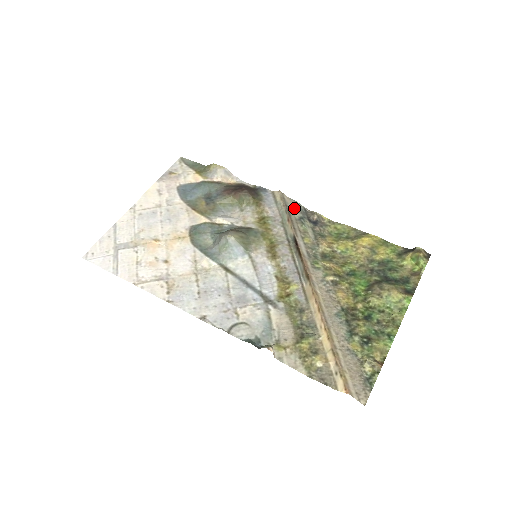
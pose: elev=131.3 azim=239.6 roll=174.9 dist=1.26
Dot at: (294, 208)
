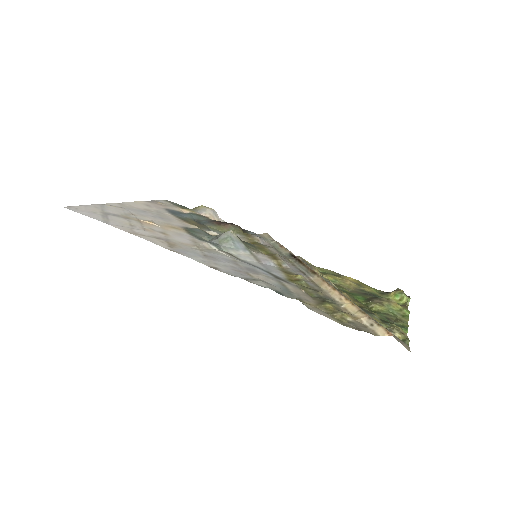
Dot at: occluded
